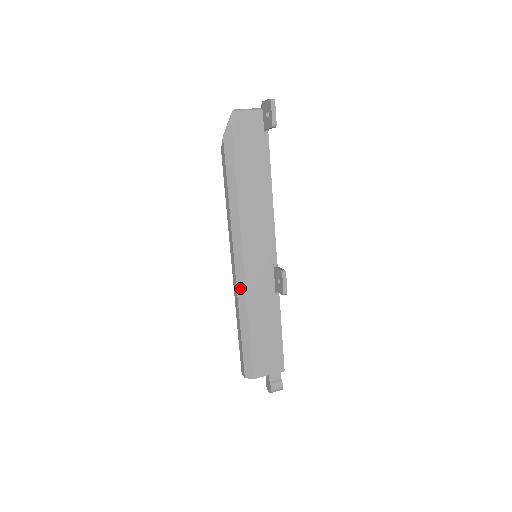
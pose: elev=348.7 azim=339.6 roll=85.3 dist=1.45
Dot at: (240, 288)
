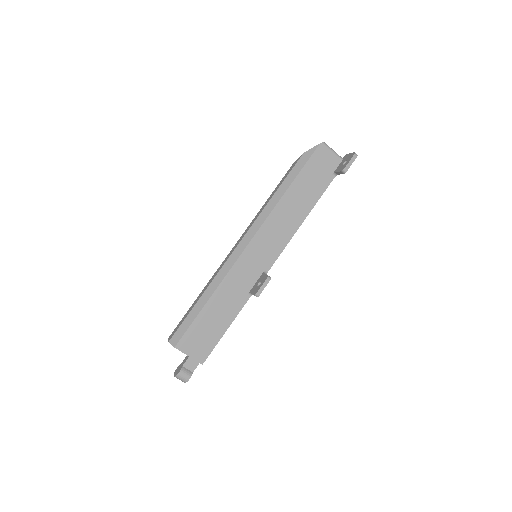
Dot at: (226, 266)
